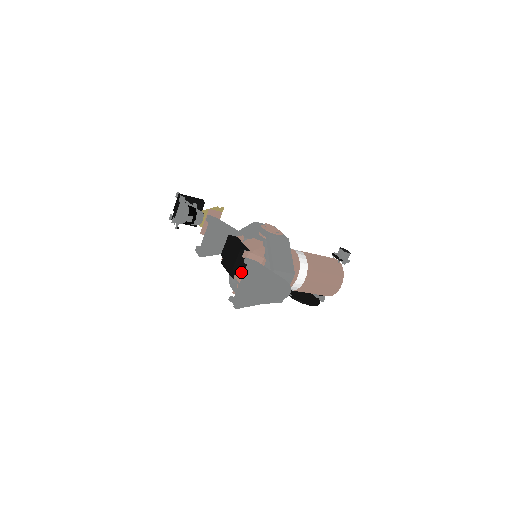
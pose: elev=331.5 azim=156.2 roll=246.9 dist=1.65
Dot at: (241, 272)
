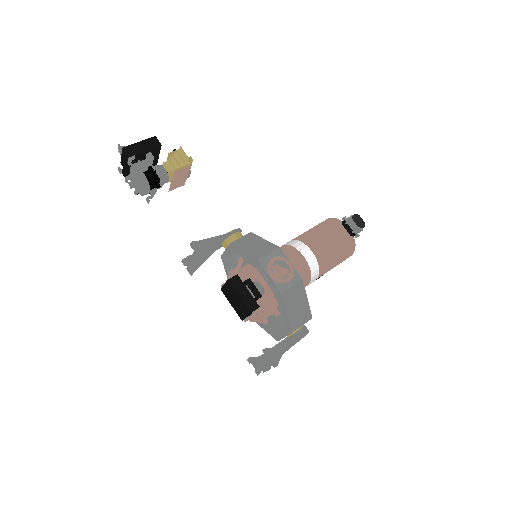
Dot at: occluded
